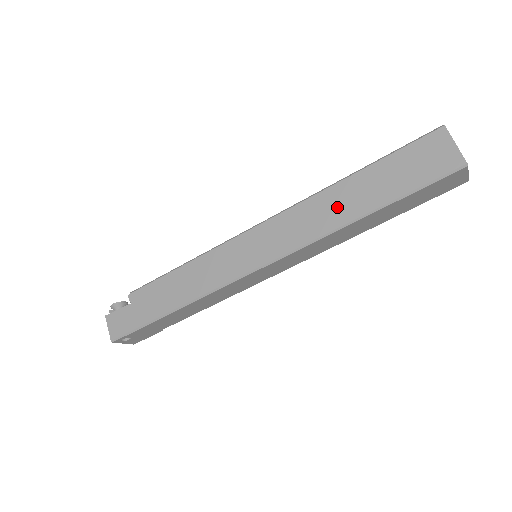
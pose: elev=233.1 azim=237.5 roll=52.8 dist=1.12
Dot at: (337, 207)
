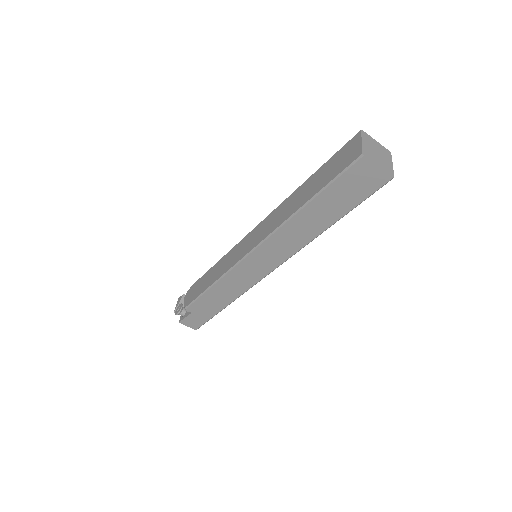
Dot at: (305, 229)
